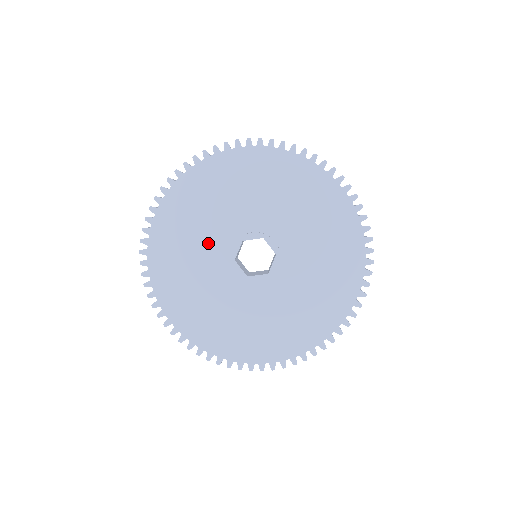
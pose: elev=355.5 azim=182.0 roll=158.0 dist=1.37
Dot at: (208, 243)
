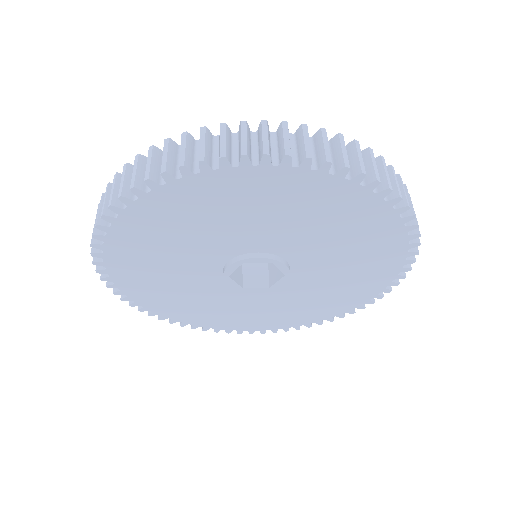
Dot at: (205, 291)
